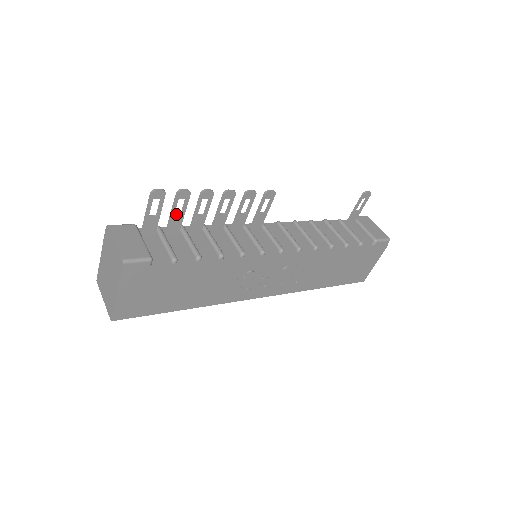
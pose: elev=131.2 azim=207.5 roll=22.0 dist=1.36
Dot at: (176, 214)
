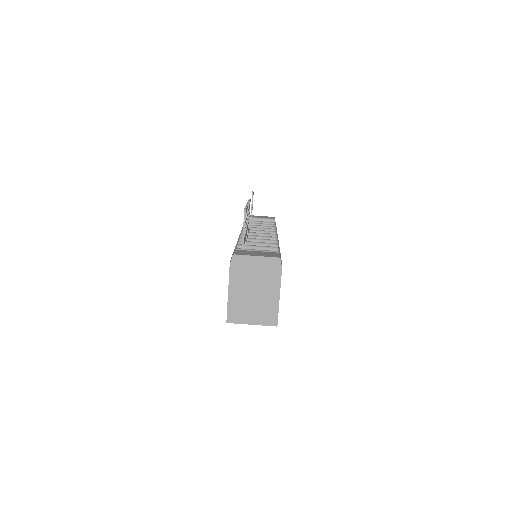
Dot at: occluded
